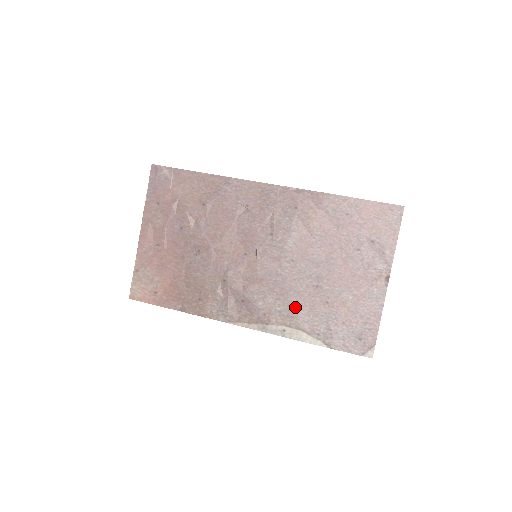
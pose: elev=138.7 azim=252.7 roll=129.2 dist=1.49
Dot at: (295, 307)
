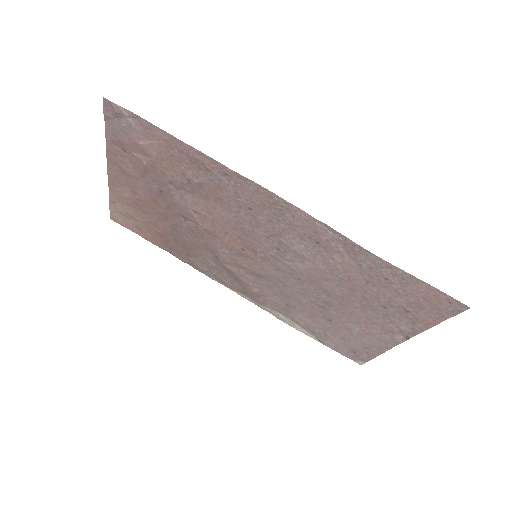
Dot at: (293, 308)
